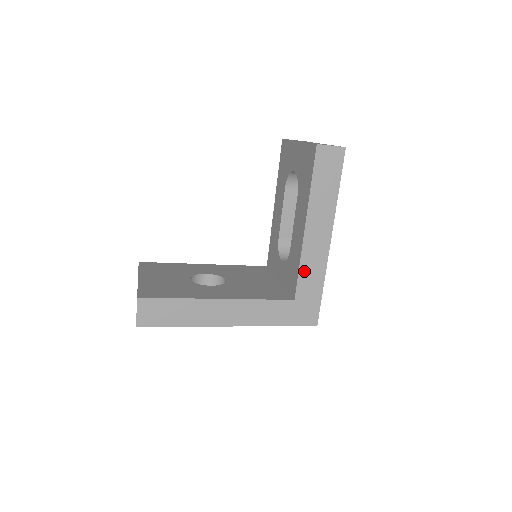
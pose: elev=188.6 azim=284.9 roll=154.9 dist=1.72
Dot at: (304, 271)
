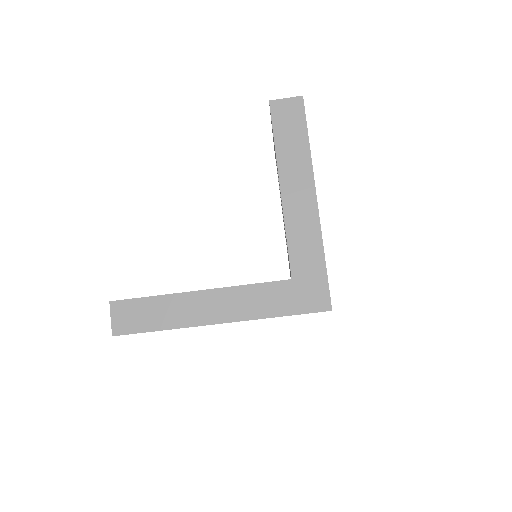
Dot at: (294, 241)
